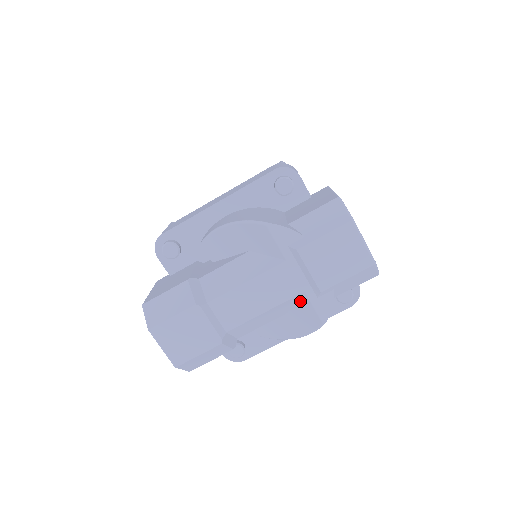
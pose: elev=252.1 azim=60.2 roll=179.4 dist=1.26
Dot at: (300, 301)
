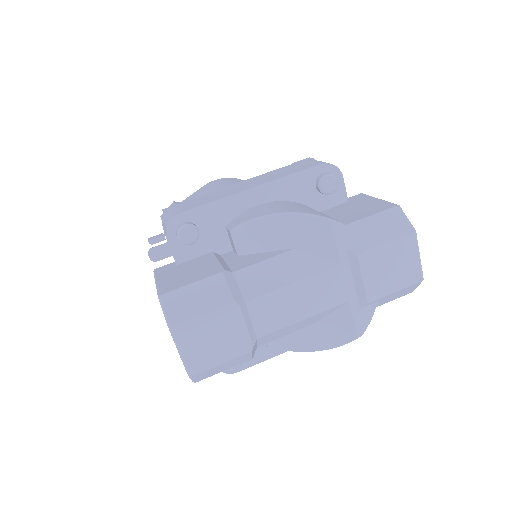
Dot at: (339, 311)
